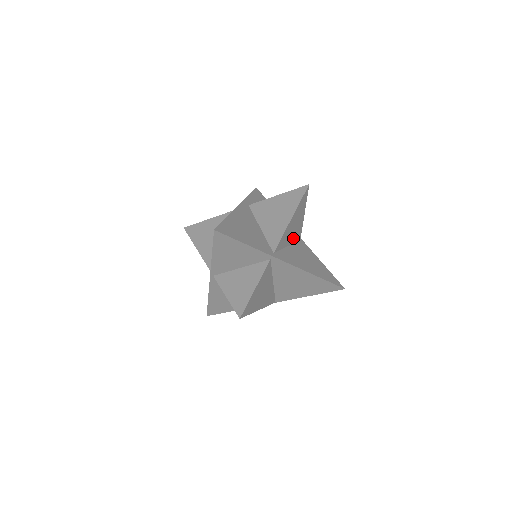
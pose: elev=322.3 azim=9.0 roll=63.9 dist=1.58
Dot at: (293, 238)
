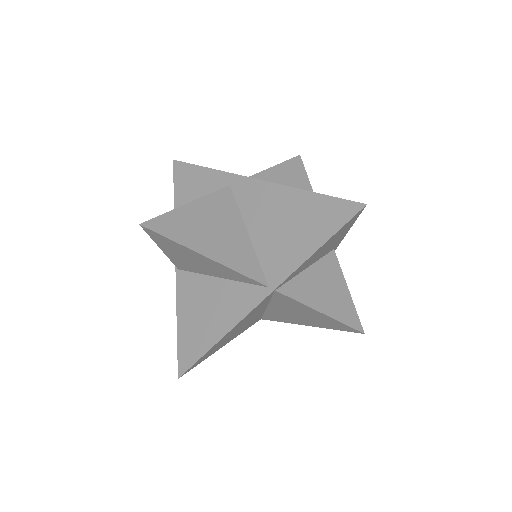
Dot at: occluded
